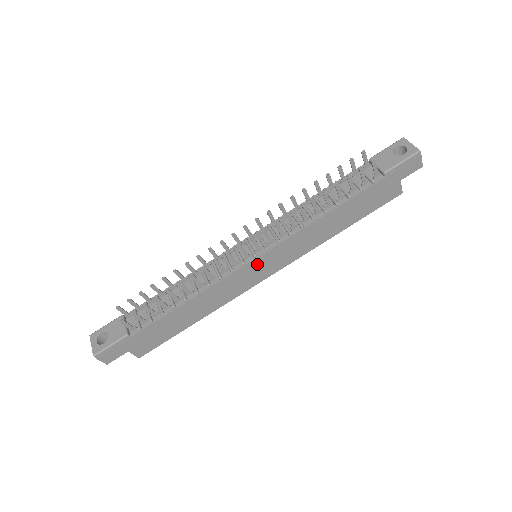
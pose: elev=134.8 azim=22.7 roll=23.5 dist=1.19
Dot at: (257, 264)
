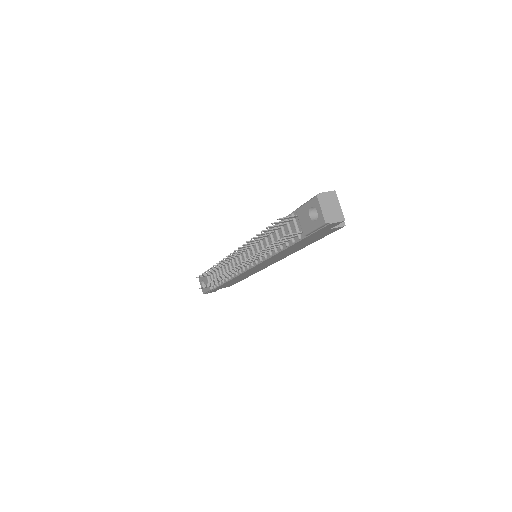
Dot at: (254, 268)
